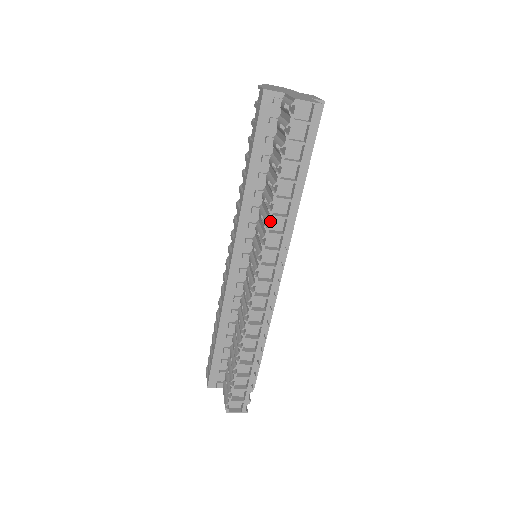
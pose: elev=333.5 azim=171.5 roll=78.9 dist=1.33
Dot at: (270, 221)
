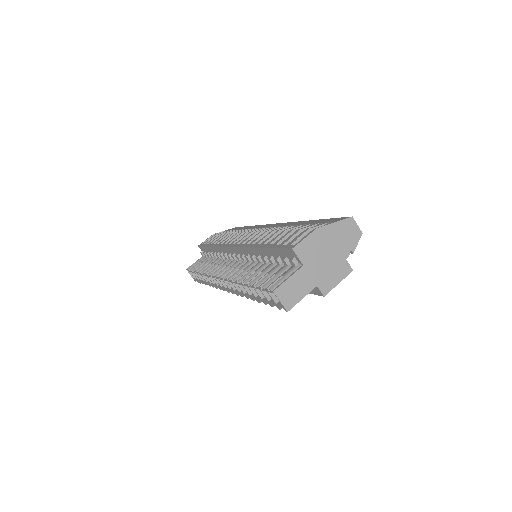
Dot at: (235, 283)
